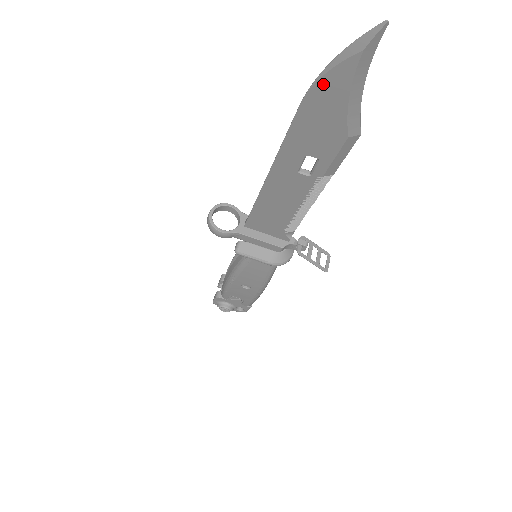
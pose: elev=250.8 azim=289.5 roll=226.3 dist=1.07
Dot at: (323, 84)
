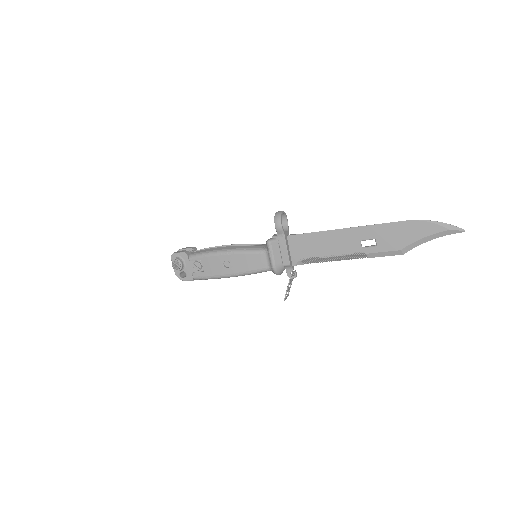
Dot at: (424, 224)
